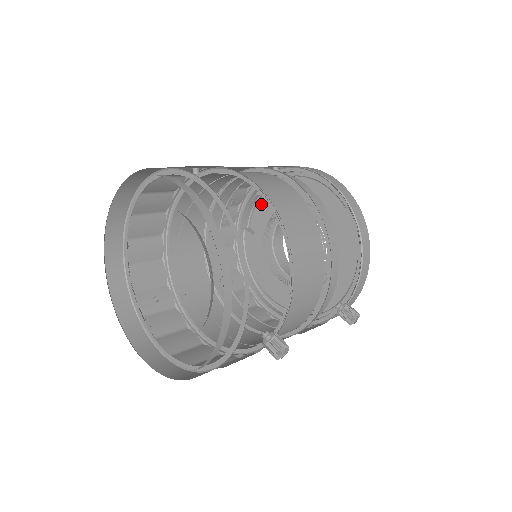
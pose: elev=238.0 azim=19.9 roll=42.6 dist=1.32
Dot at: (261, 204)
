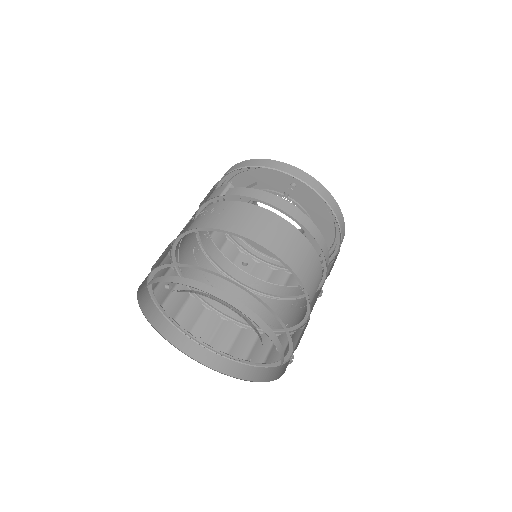
Dot at: (248, 174)
